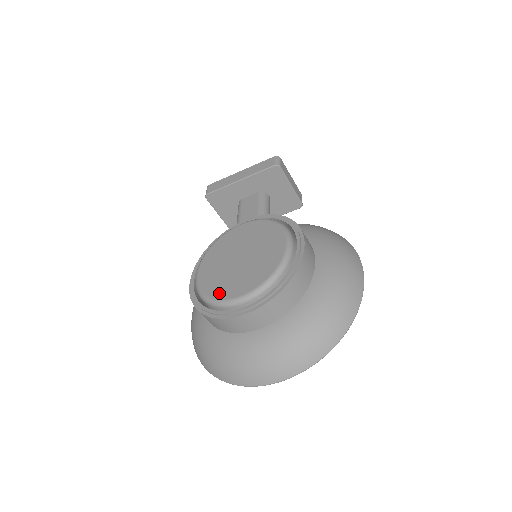
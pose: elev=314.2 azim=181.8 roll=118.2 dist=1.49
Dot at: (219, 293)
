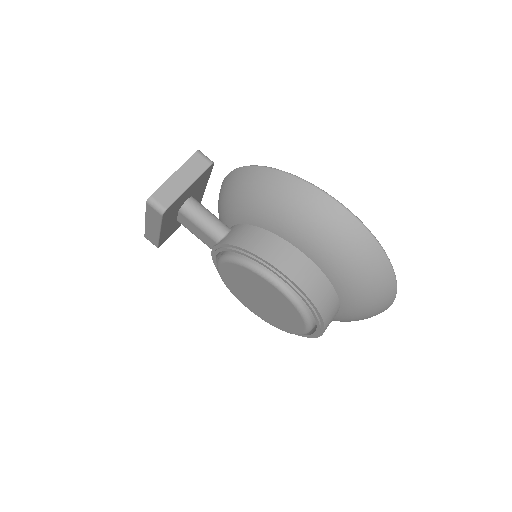
Dot at: (284, 329)
